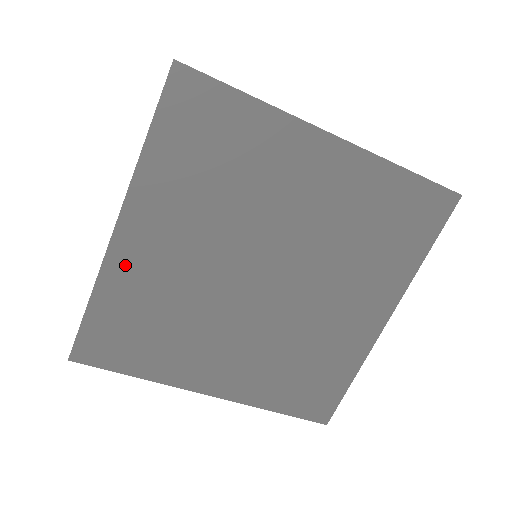
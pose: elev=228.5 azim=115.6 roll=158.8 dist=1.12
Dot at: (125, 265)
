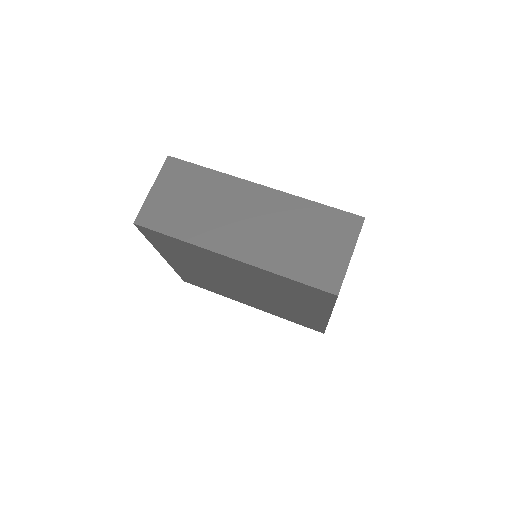
Dot at: (211, 255)
